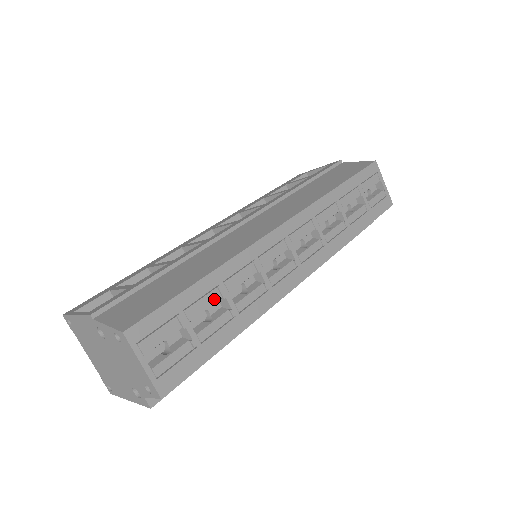
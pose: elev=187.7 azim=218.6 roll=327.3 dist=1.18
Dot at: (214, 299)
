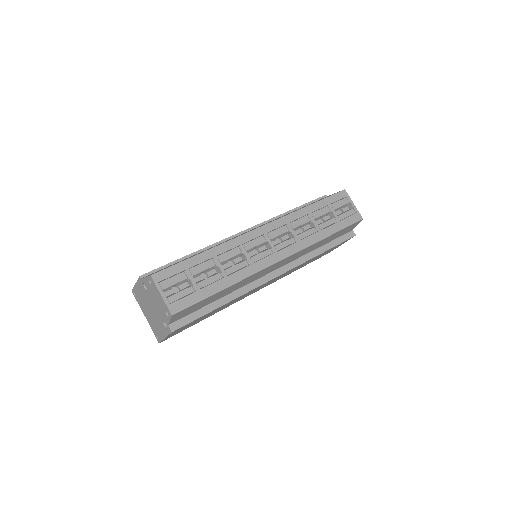
Dot at: (210, 265)
